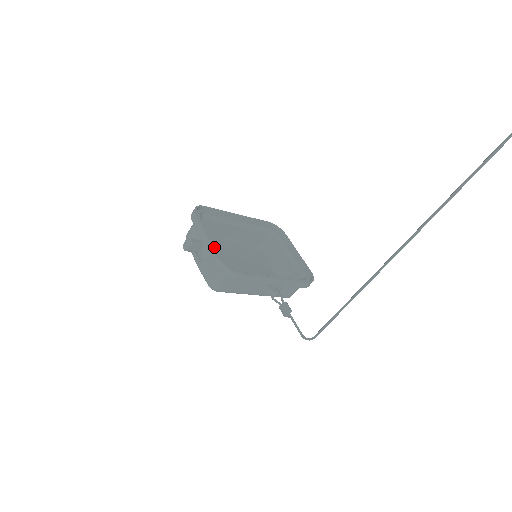
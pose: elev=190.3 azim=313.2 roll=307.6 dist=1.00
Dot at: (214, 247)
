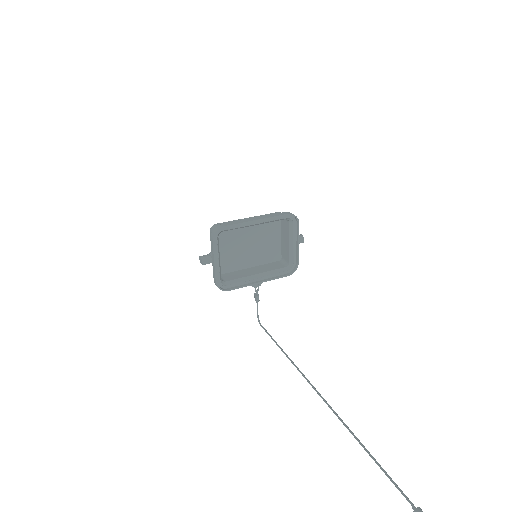
Dot at: (216, 273)
